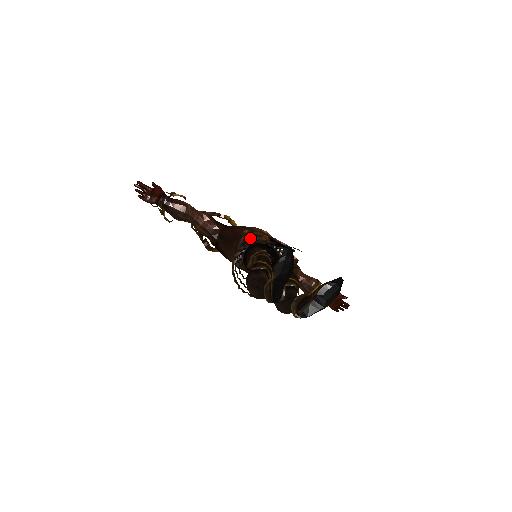
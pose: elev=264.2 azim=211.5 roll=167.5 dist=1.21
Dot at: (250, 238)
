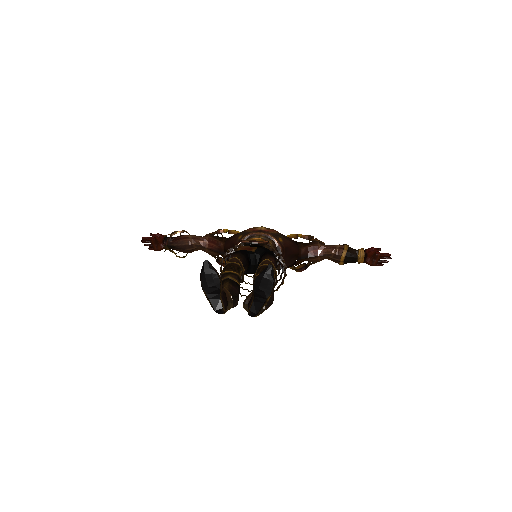
Dot at: occluded
